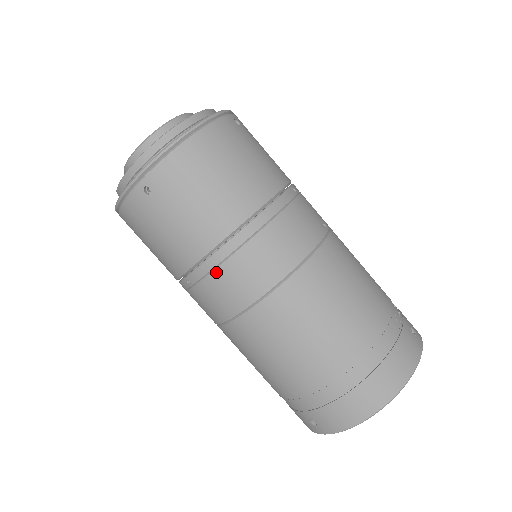
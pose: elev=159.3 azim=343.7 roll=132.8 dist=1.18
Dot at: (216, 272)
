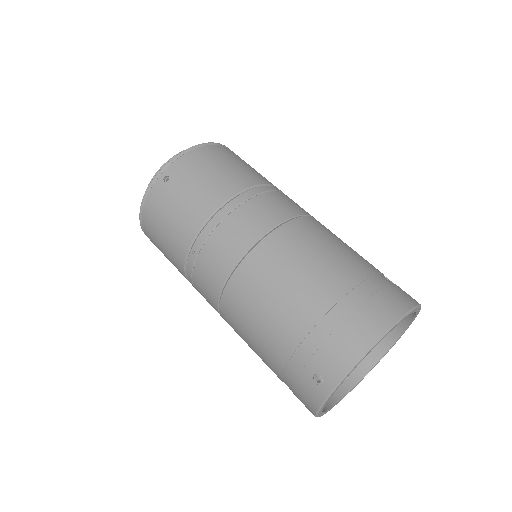
Dot at: (217, 230)
